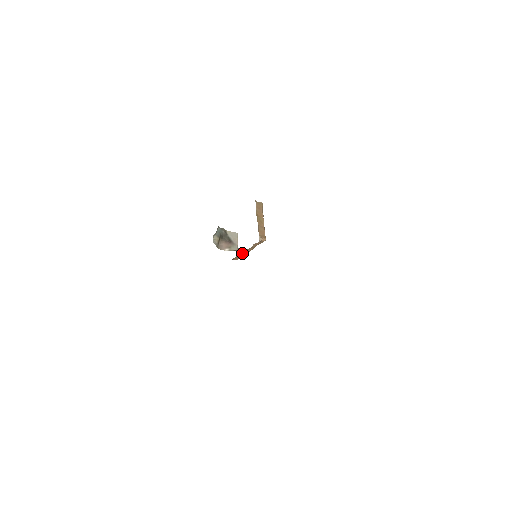
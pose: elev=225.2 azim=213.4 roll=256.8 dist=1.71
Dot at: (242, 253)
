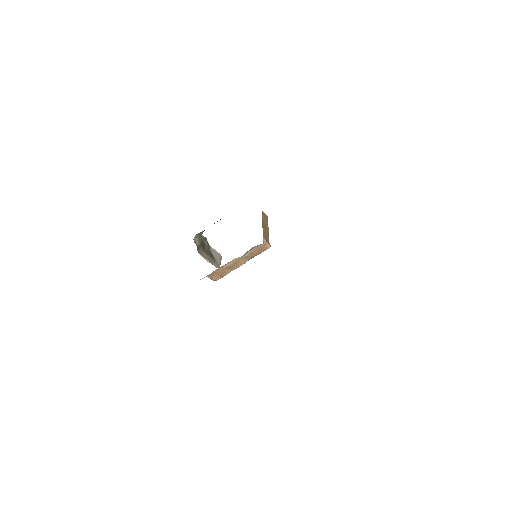
Dot at: (229, 265)
